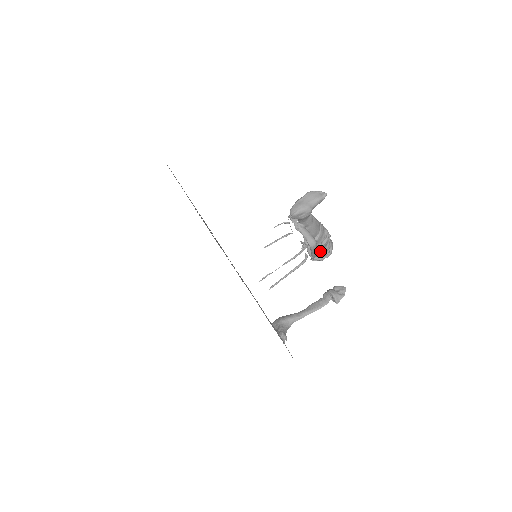
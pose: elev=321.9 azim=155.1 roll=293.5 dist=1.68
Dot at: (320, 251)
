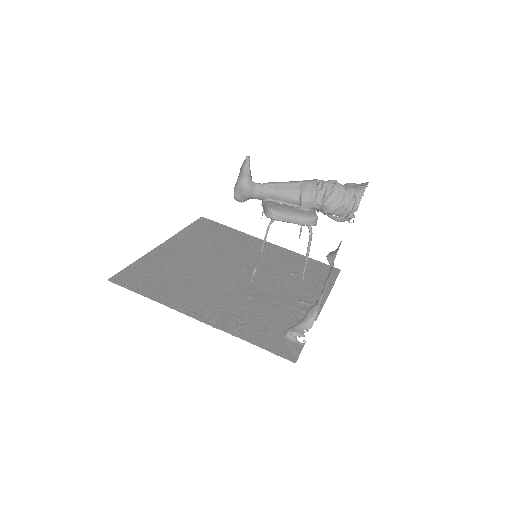
Dot at: (332, 210)
